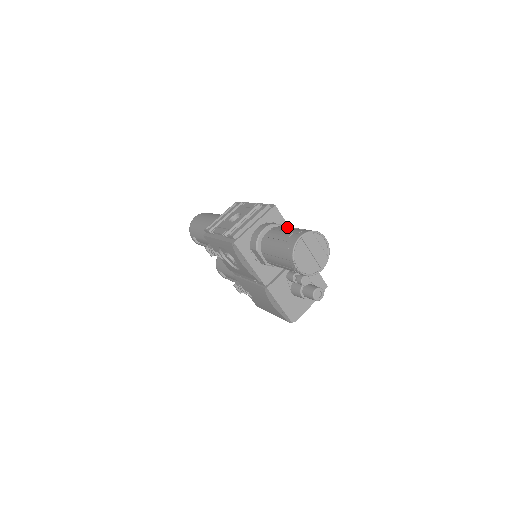
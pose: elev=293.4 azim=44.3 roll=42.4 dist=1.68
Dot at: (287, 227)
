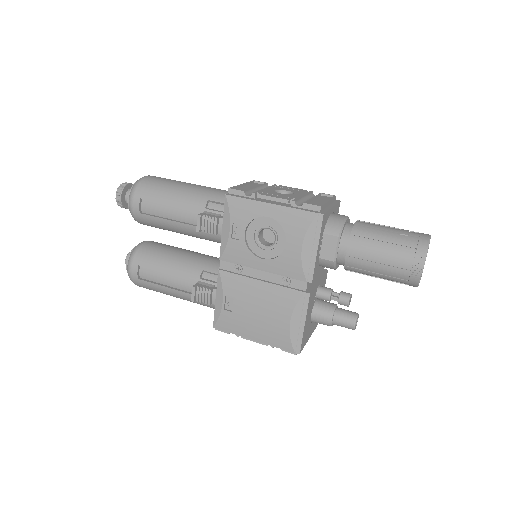
Dot at: occluded
